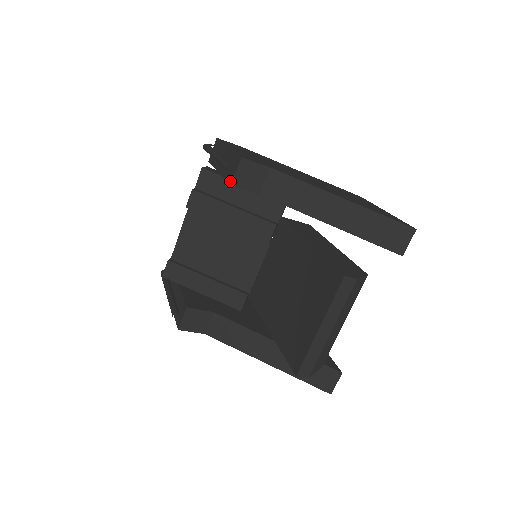
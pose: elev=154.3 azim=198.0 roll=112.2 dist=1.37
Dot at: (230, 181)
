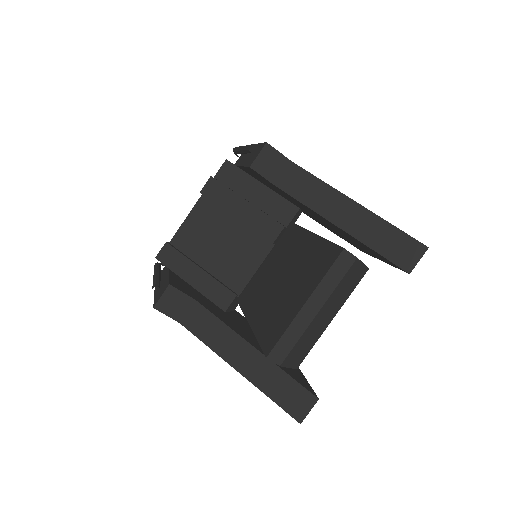
Dot at: (250, 164)
